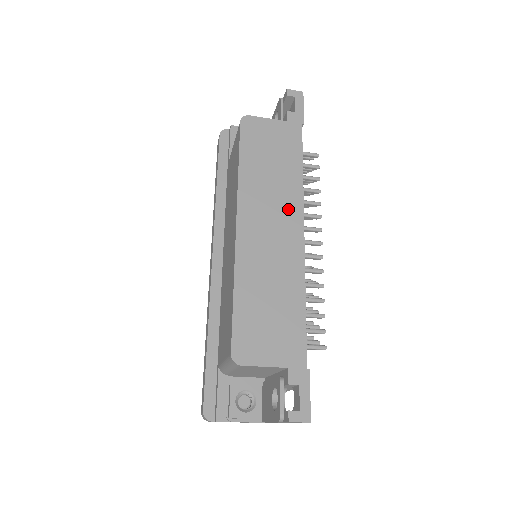
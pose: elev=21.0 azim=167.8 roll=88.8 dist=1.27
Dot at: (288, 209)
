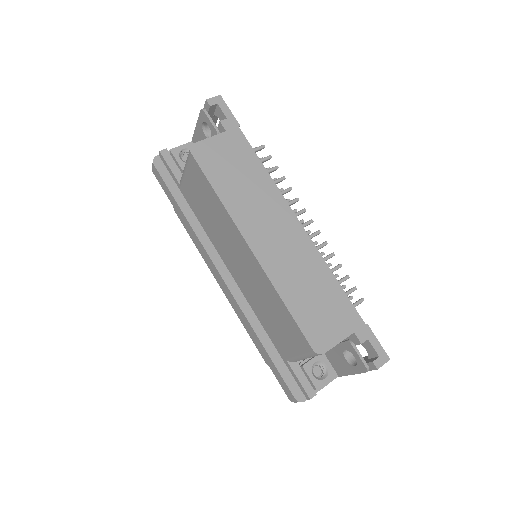
Dot at: (277, 209)
